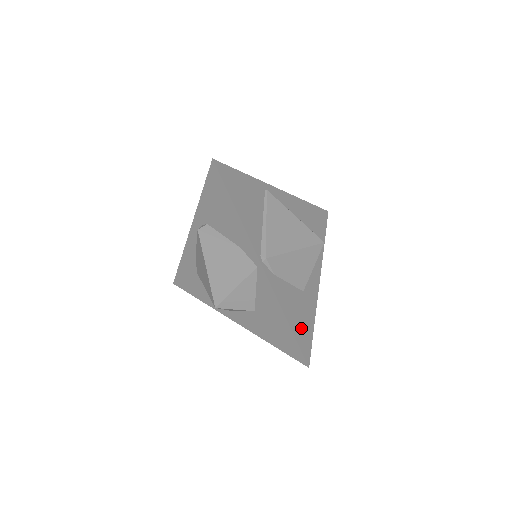
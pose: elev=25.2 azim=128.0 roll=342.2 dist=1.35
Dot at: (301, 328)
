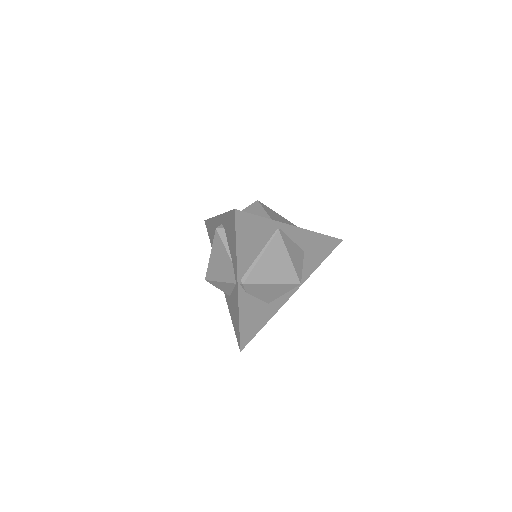
Dot at: (250, 327)
